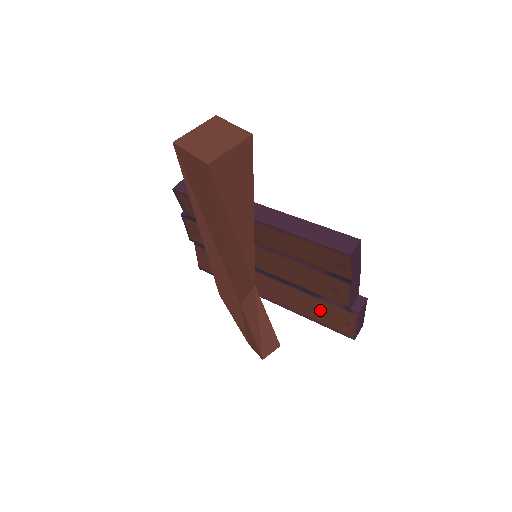
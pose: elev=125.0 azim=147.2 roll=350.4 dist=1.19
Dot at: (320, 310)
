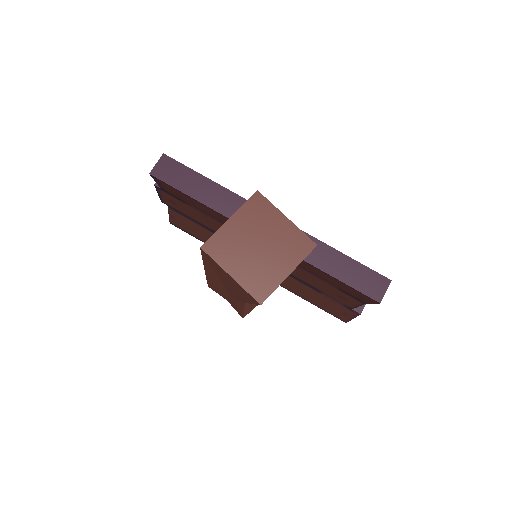
Dot at: (316, 298)
